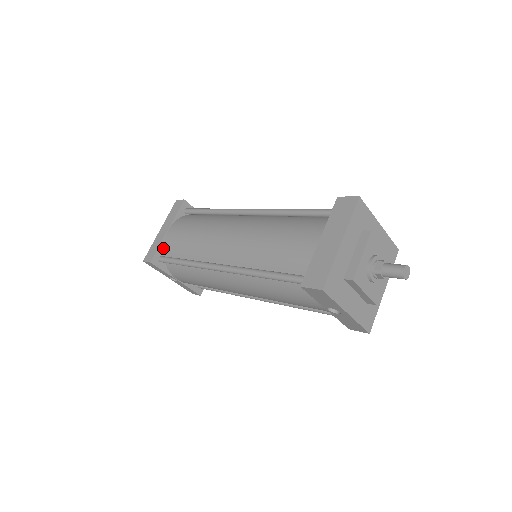
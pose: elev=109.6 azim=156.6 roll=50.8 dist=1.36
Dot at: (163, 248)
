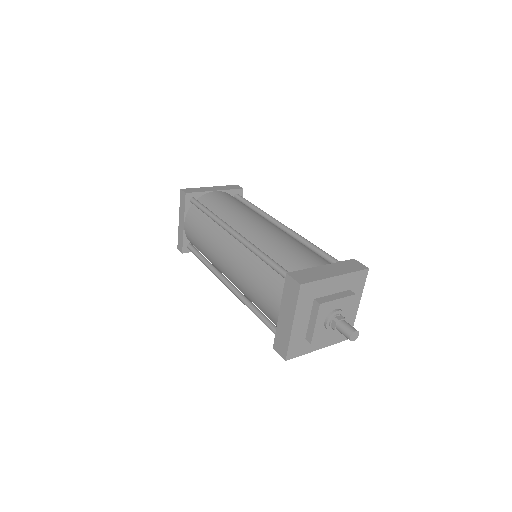
Dot at: (187, 238)
